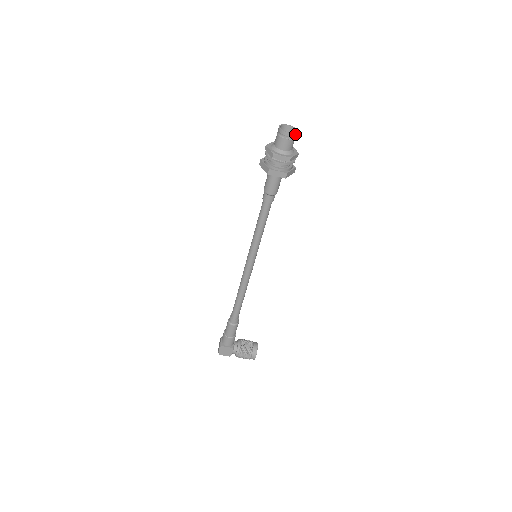
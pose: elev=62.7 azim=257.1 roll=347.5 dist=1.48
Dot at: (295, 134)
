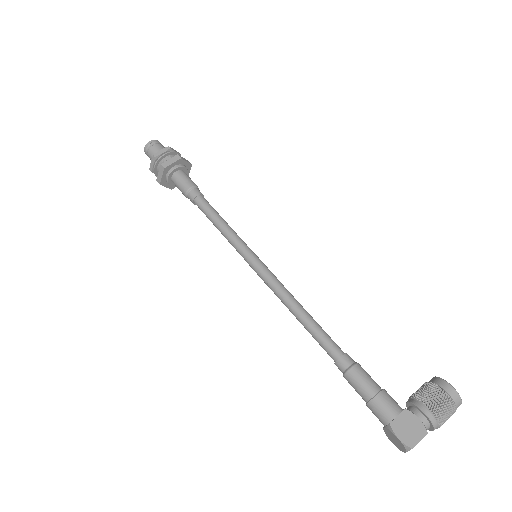
Dot at: (158, 142)
